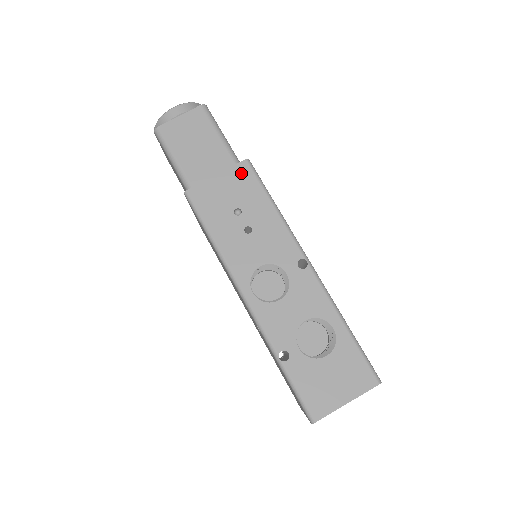
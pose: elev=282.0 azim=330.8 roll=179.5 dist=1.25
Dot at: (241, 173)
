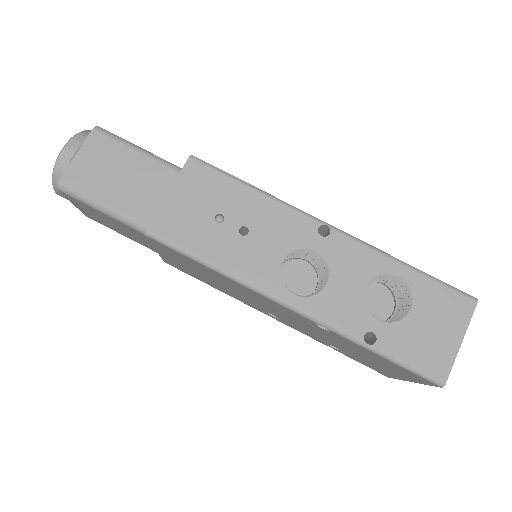
Dot at: (194, 175)
